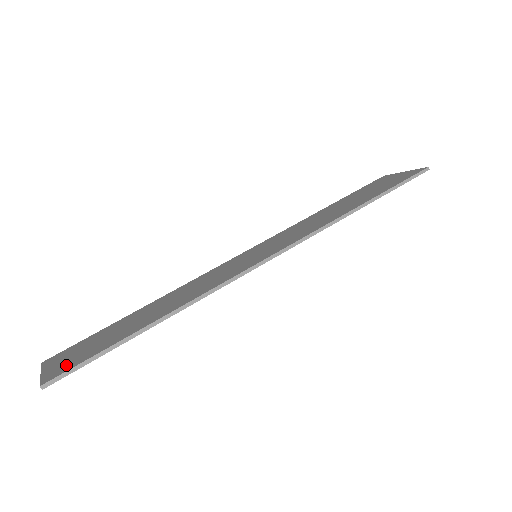
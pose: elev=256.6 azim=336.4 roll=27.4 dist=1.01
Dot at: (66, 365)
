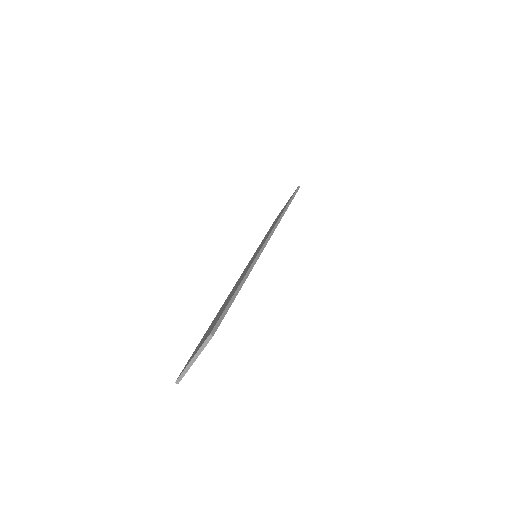
Dot at: occluded
